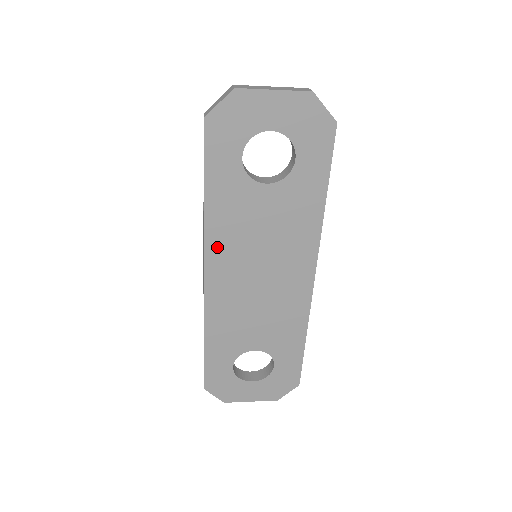
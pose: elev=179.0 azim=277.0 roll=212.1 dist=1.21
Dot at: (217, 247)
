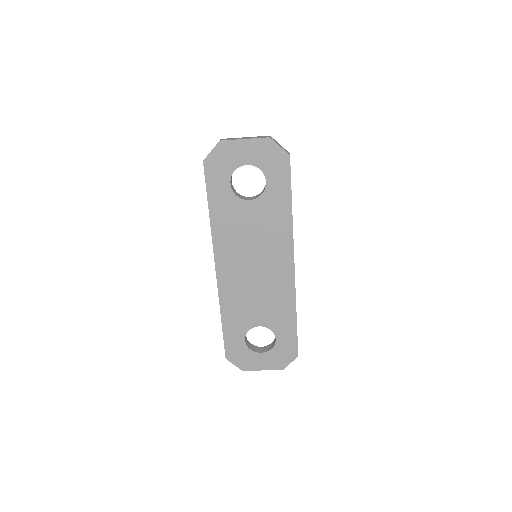
Dot at: (222, 247)
